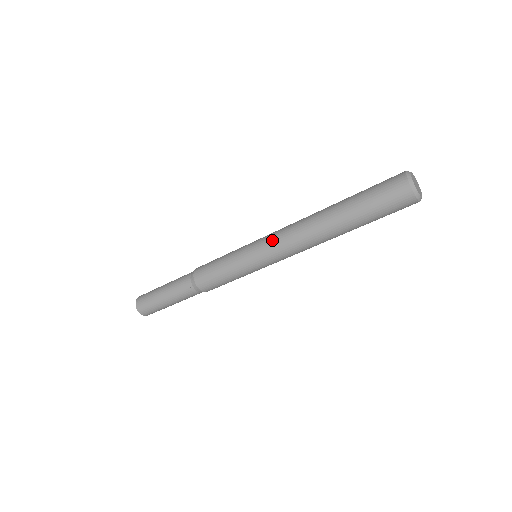
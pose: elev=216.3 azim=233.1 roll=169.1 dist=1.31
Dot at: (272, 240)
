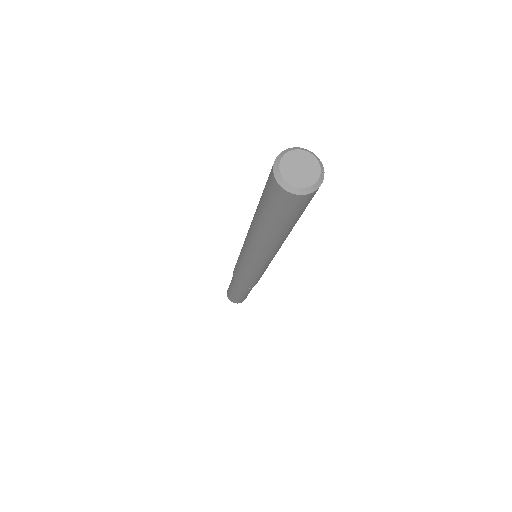
Dot at: occluded
